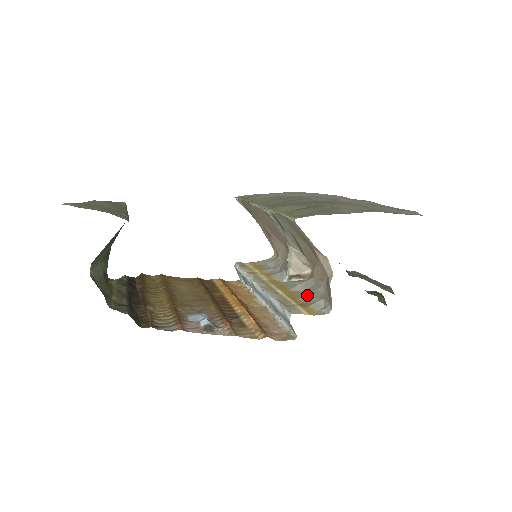
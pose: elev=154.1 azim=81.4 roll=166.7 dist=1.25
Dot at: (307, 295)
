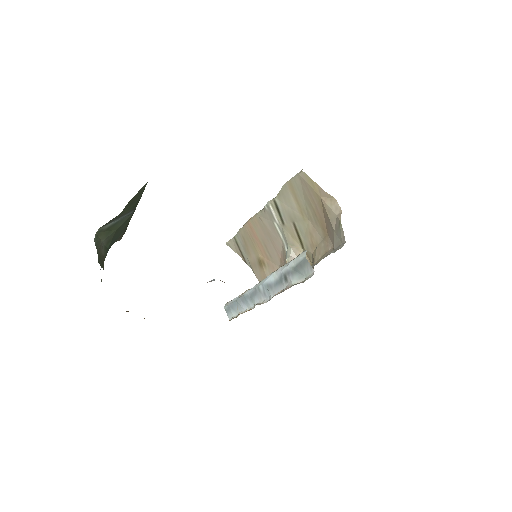
Dot at: occluded
